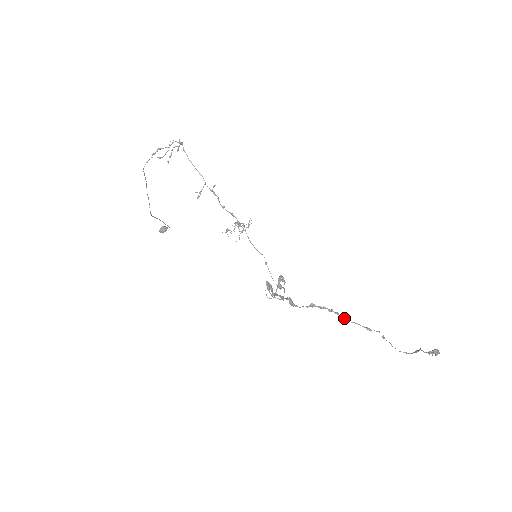
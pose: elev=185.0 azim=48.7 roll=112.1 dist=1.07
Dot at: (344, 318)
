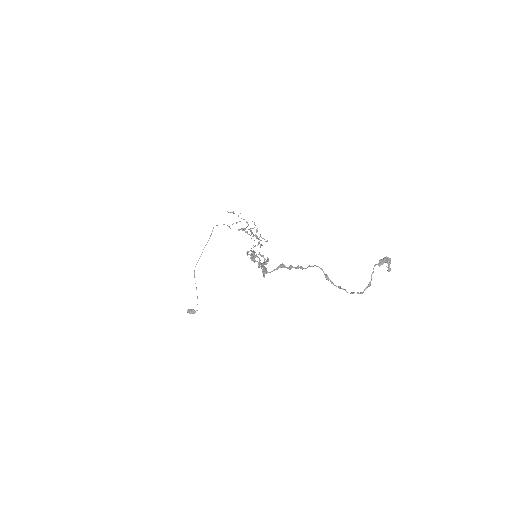
Dot at: (306, 268)
